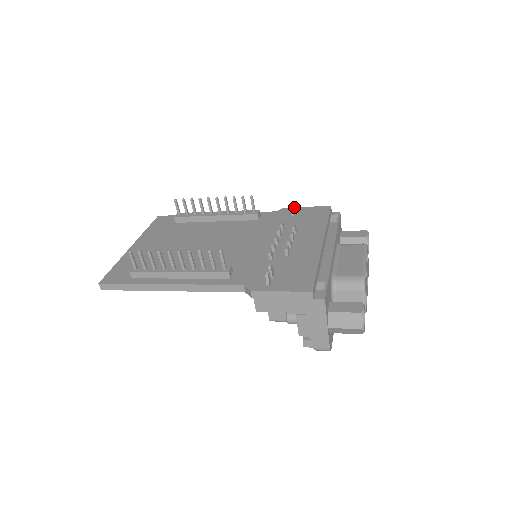
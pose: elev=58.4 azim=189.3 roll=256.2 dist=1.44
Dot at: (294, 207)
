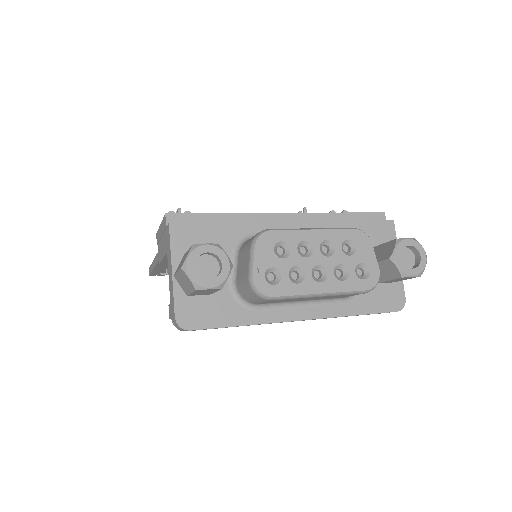
Dot at: occluded
